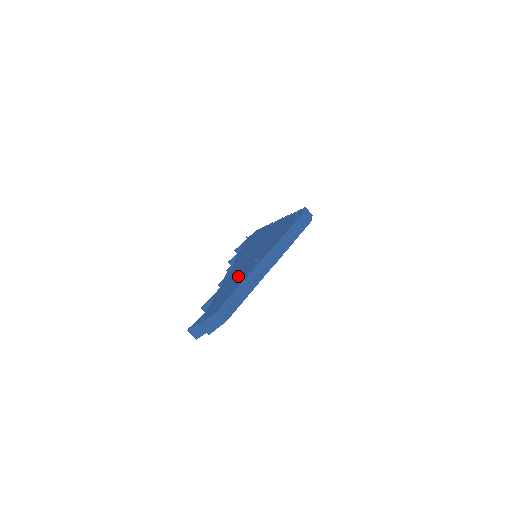
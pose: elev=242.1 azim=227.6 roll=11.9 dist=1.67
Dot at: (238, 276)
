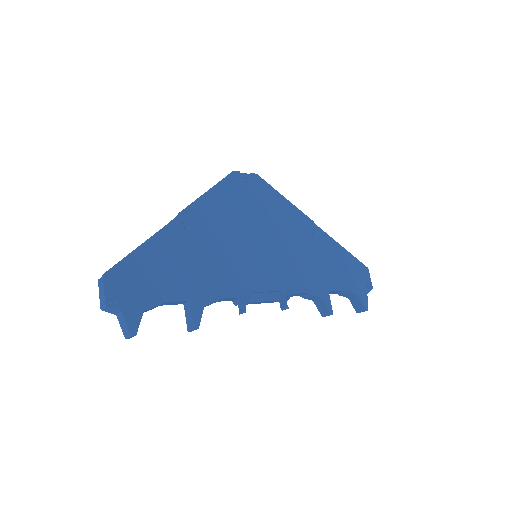
Dot at: occluded
